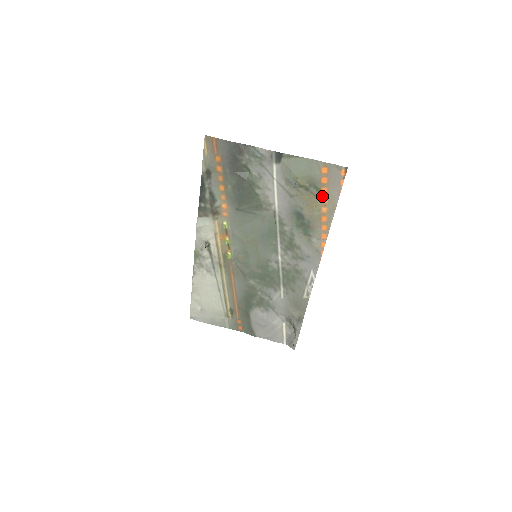
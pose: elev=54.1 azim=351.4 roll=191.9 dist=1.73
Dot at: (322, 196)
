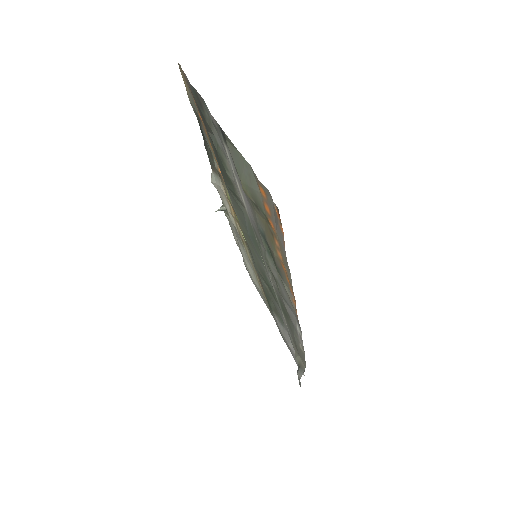
Dot at: (273, 232)
